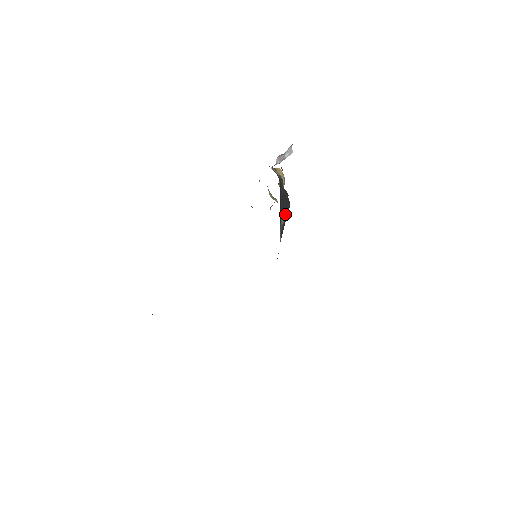
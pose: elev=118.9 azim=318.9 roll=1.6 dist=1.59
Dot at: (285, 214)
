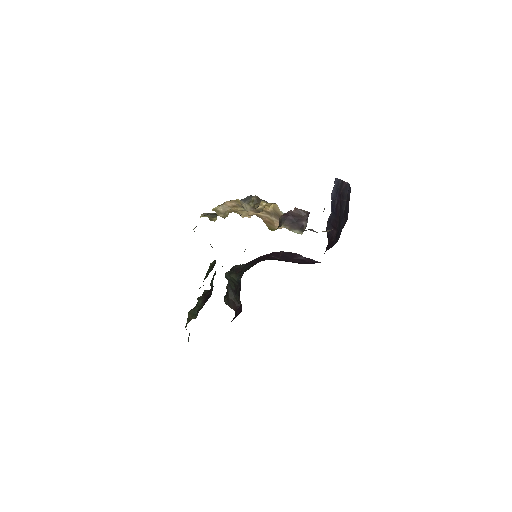
Dot at: occluded
